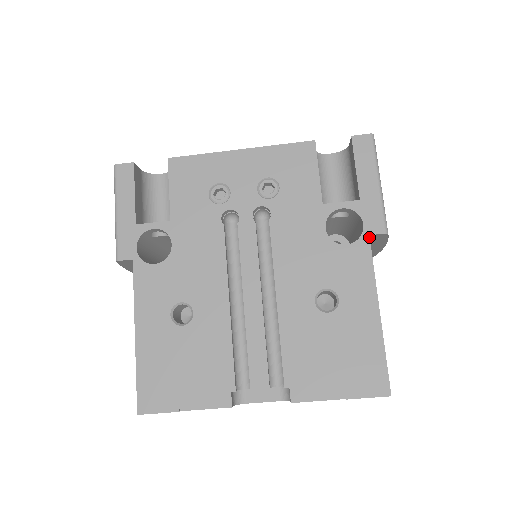
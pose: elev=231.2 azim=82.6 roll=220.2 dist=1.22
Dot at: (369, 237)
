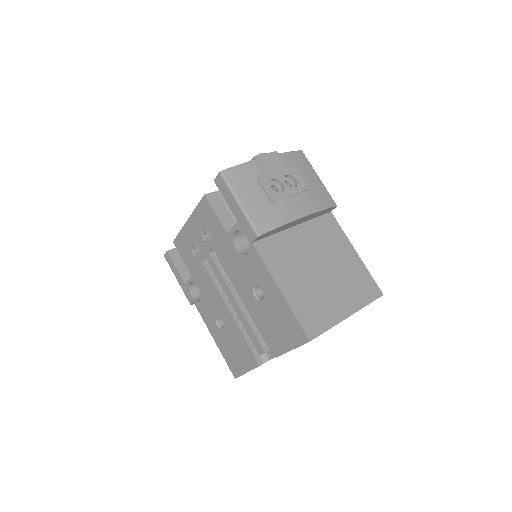
Dot at: (253, 244)
